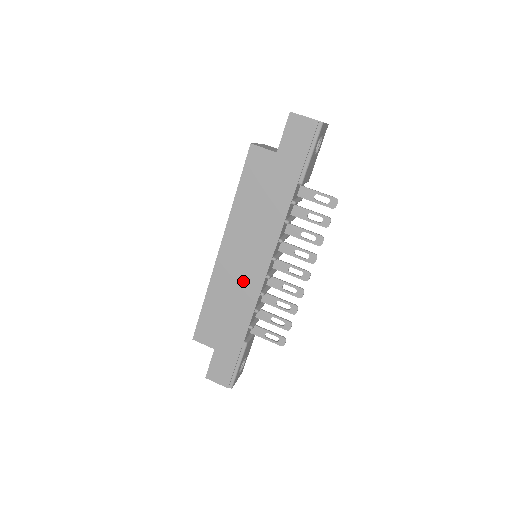
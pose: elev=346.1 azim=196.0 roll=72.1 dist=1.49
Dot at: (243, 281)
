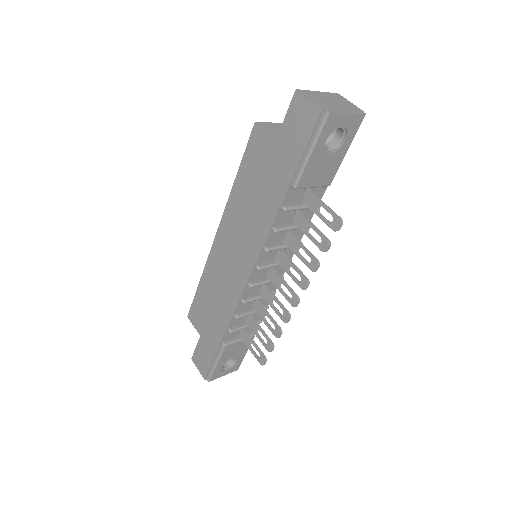
Dot at: (228, 279)
